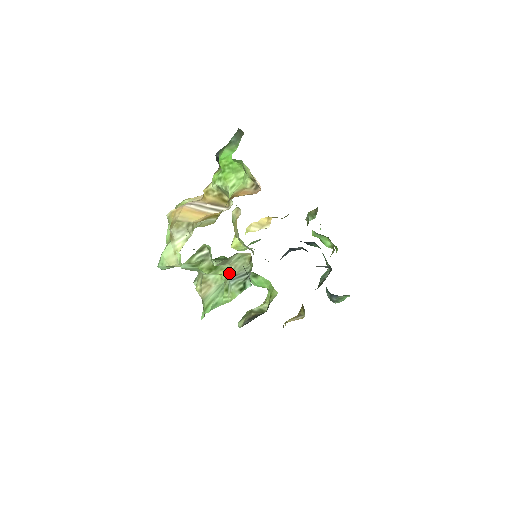
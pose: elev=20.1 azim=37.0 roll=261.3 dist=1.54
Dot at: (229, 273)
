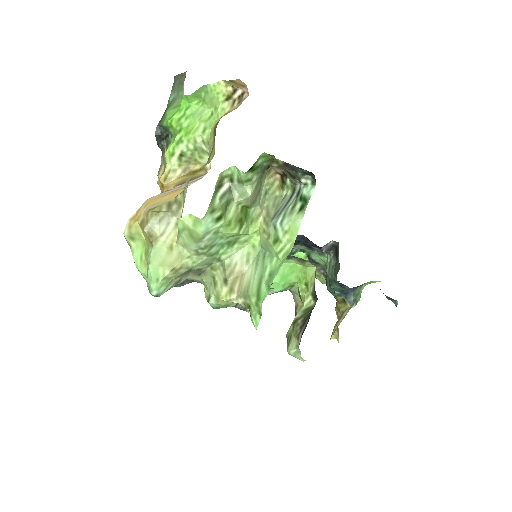
Dot at: (265, 219)
